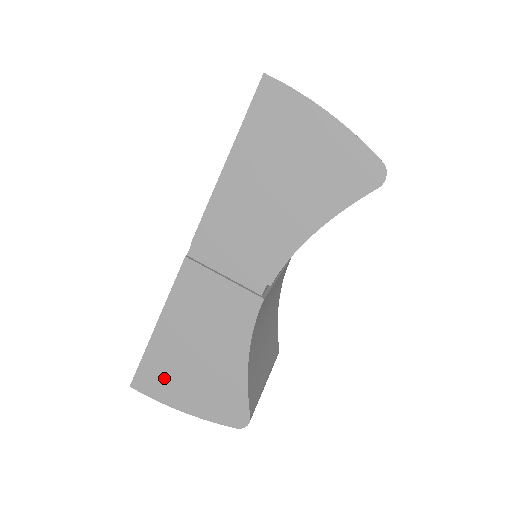
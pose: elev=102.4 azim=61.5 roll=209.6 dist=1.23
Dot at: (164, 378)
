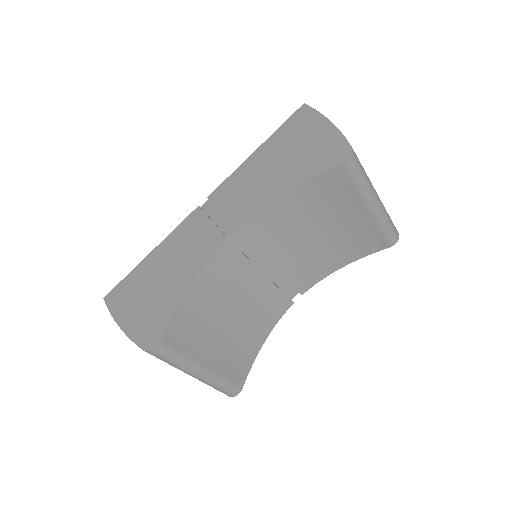
Dot at: (128, 294)
